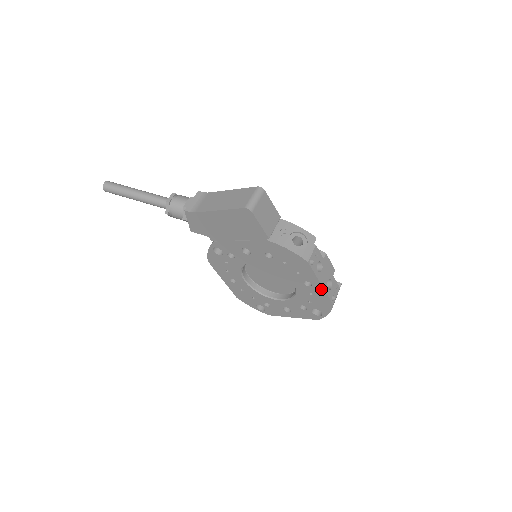
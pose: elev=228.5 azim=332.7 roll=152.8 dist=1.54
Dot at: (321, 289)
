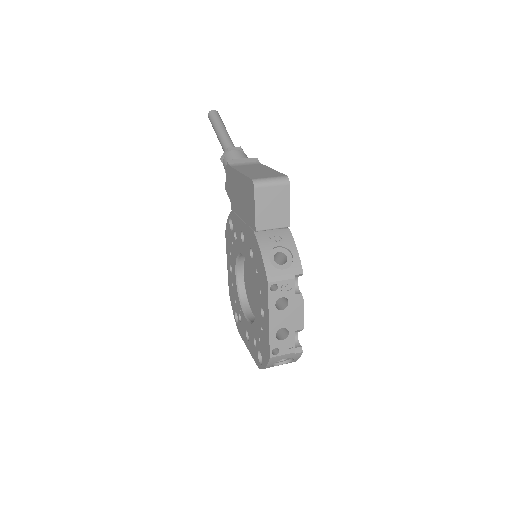
Dot at: (268, 328)
